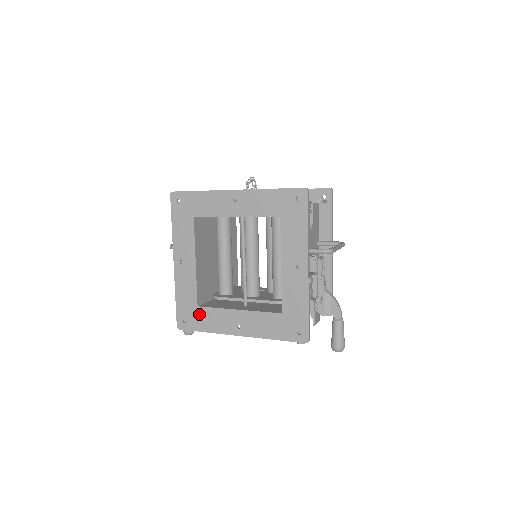
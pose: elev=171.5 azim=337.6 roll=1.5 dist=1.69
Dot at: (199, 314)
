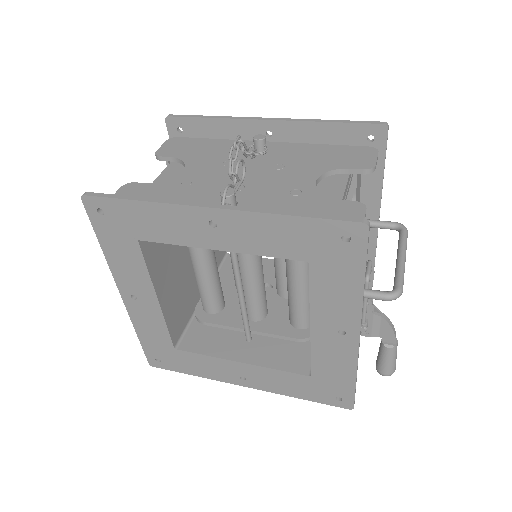
Dot at: (179, 357)
